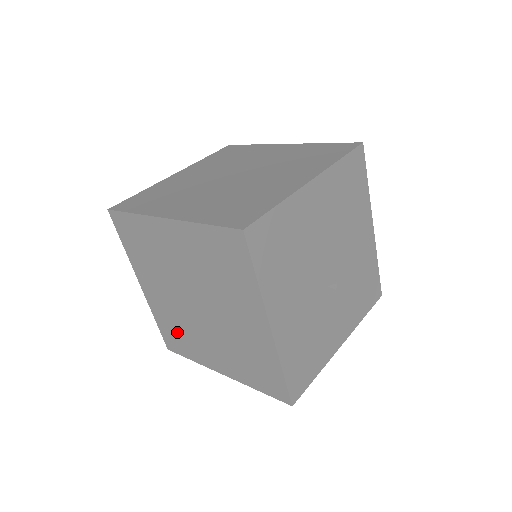
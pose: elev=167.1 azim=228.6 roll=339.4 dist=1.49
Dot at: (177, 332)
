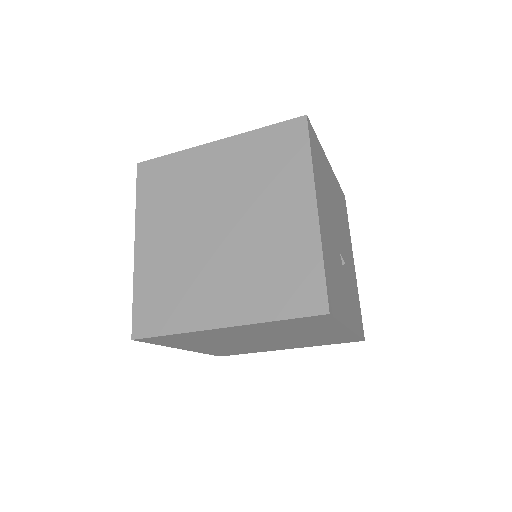
Dot at: (166, 292)
